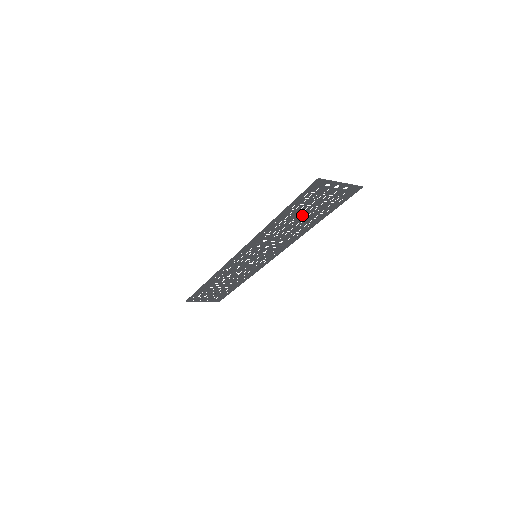
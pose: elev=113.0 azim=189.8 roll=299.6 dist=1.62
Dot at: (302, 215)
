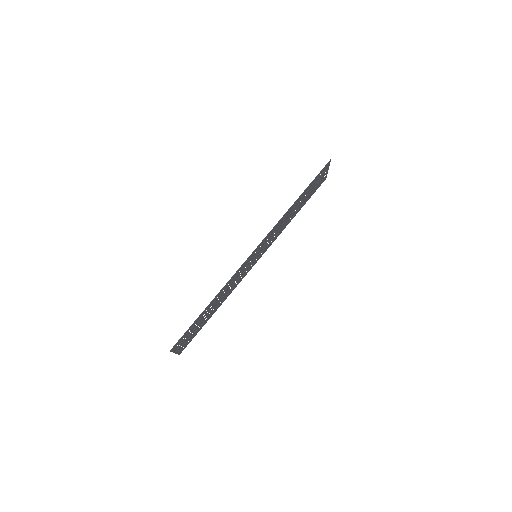
Dot at: (302, 201)
